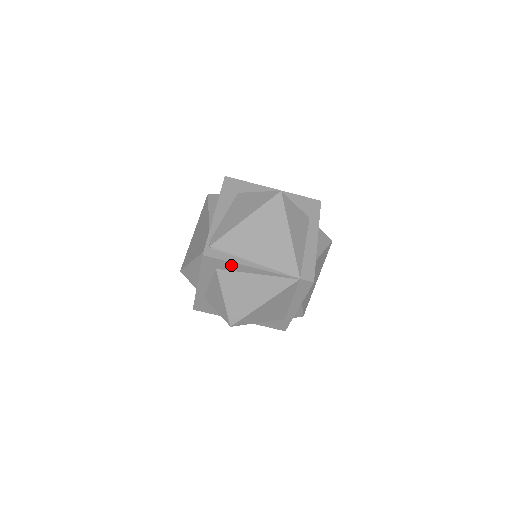
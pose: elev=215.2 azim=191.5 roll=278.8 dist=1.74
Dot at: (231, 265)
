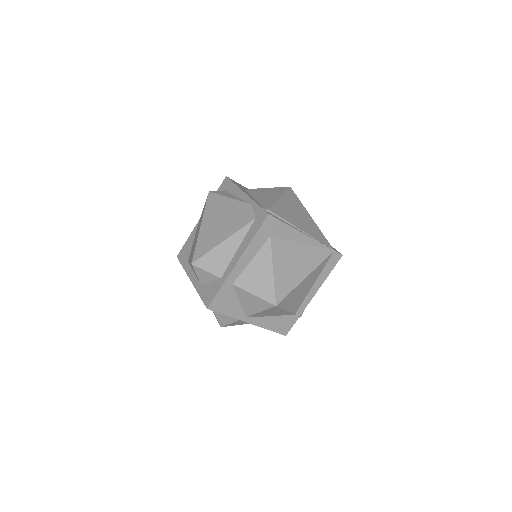
Dot at: (287, 230)
